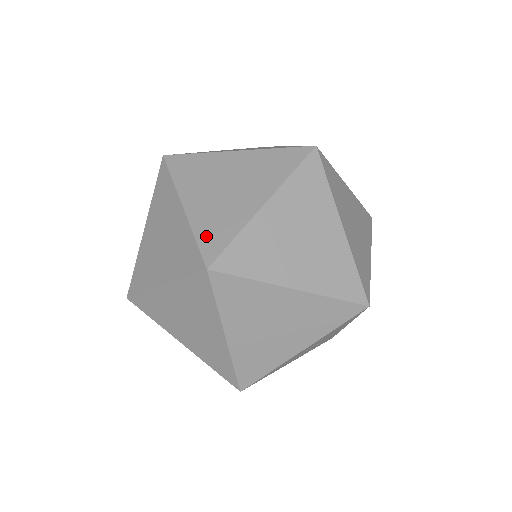
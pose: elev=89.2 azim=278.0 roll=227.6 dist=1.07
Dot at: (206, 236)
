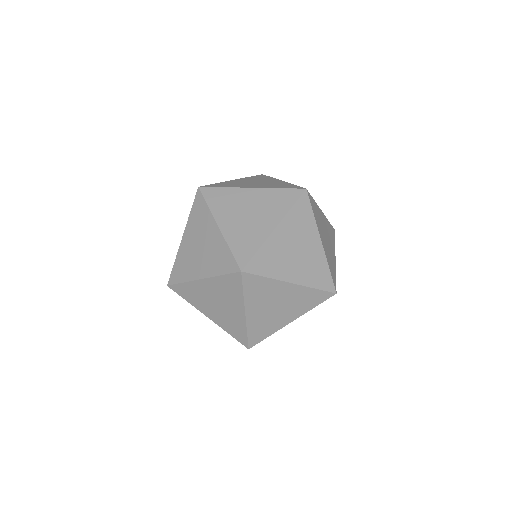
Dot at: (234, 334)
